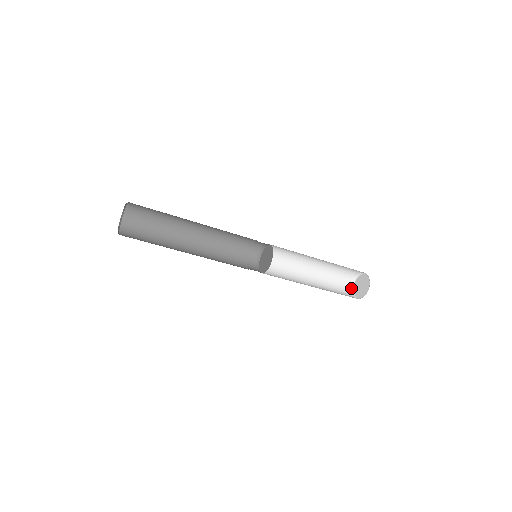
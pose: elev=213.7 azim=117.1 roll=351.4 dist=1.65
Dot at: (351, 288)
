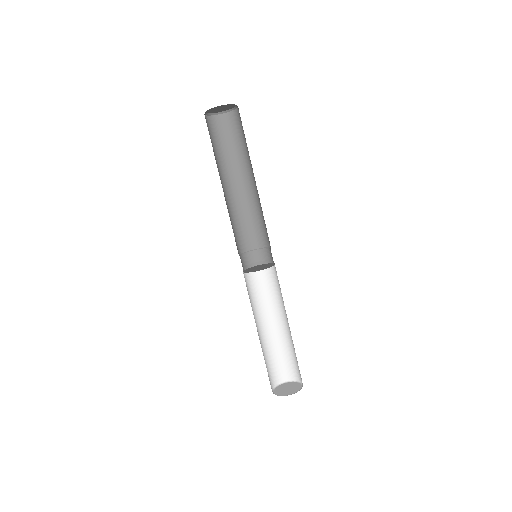
Dot at: (273, 386)
